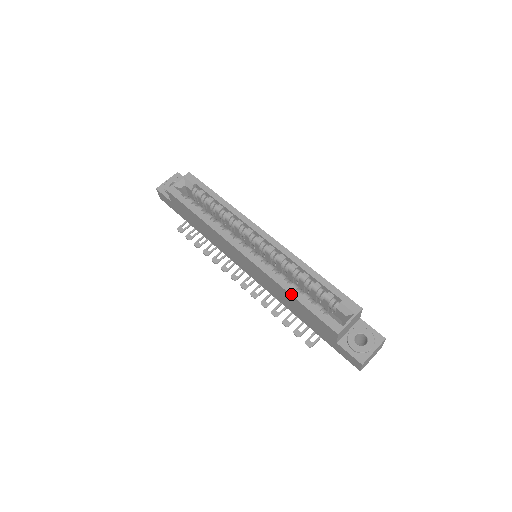
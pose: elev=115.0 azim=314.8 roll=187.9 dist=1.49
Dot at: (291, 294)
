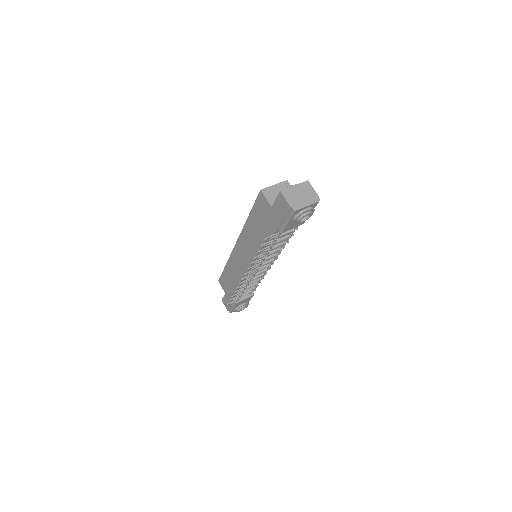
Dot at: (248, 217)
